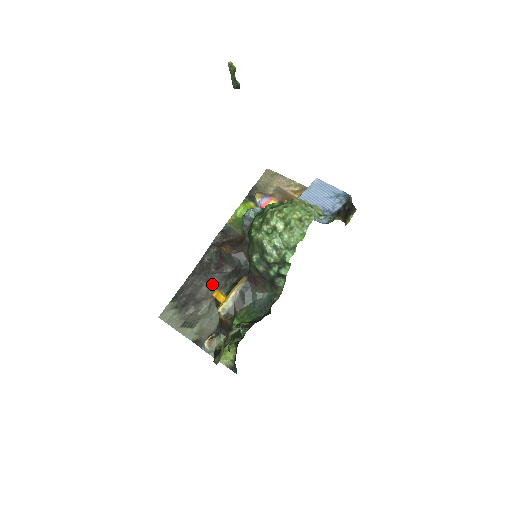
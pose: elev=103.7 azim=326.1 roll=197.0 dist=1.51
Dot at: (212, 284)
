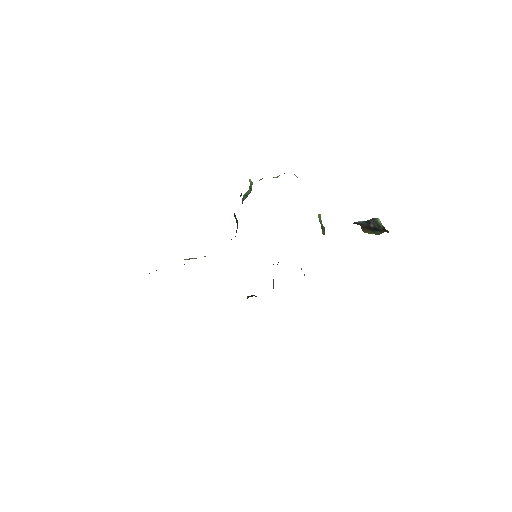
Dot at: occluded
